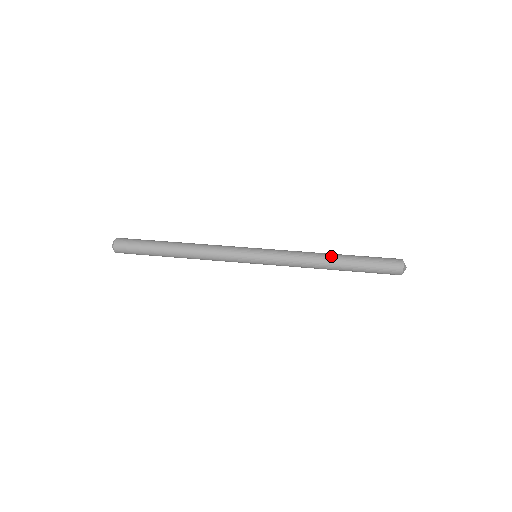
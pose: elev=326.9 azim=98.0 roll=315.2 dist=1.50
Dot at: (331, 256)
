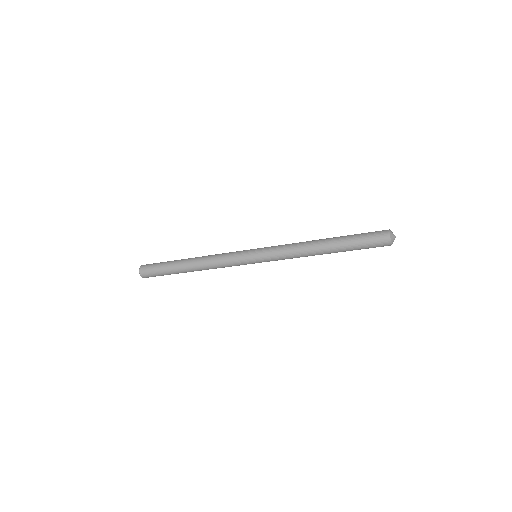
Dot at: (321, 239)
